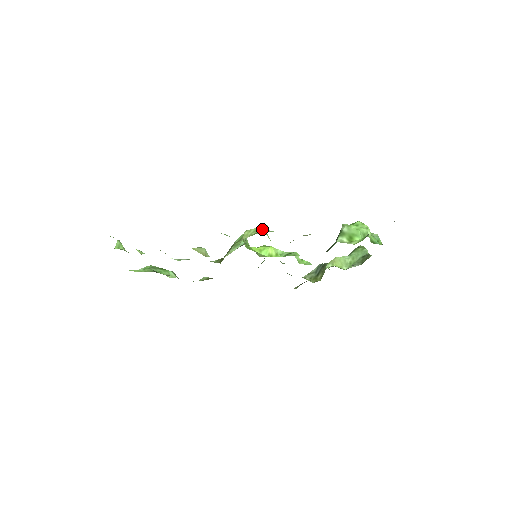
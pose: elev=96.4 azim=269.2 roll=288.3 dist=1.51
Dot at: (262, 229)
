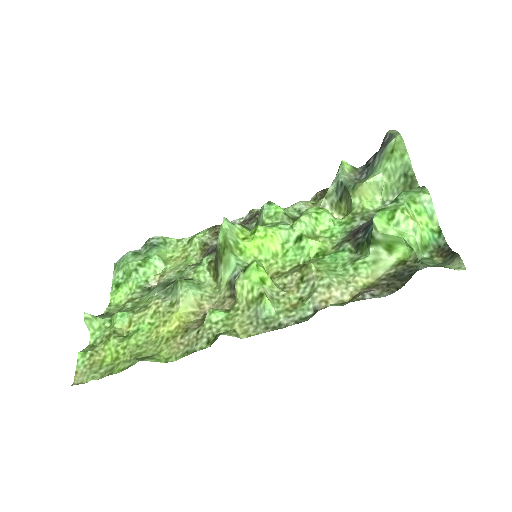
Dot at: (261, 301)
